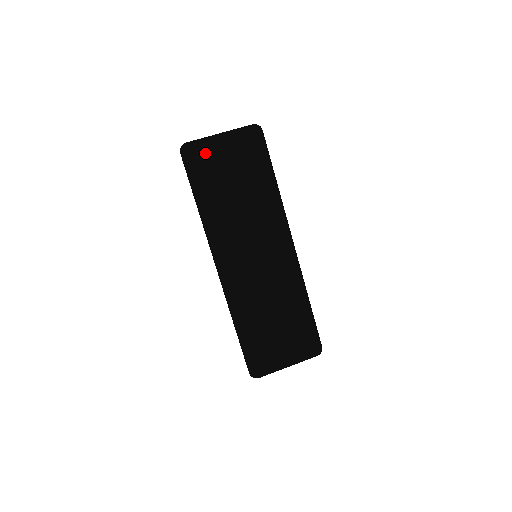
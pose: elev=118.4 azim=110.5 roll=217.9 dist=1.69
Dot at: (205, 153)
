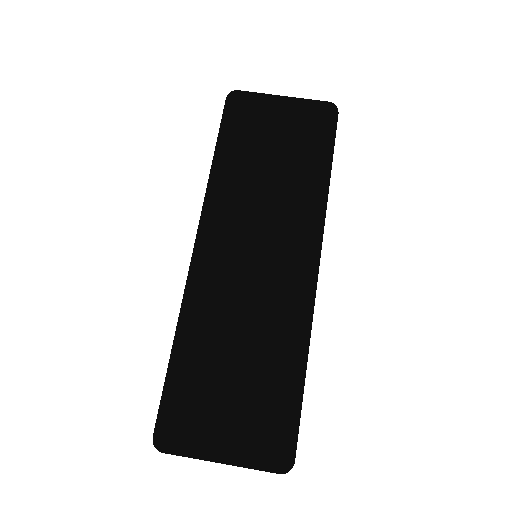
Dot at: (253, 105)
